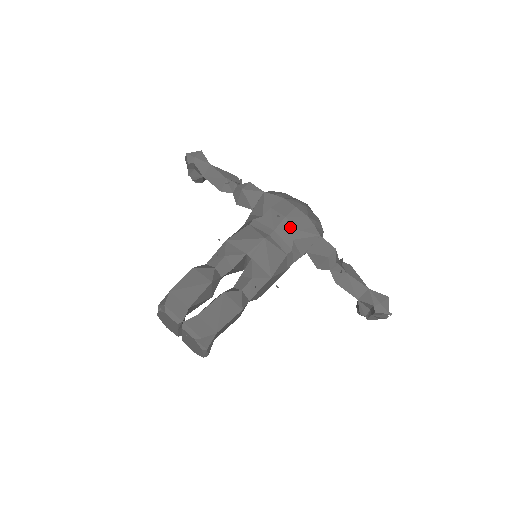
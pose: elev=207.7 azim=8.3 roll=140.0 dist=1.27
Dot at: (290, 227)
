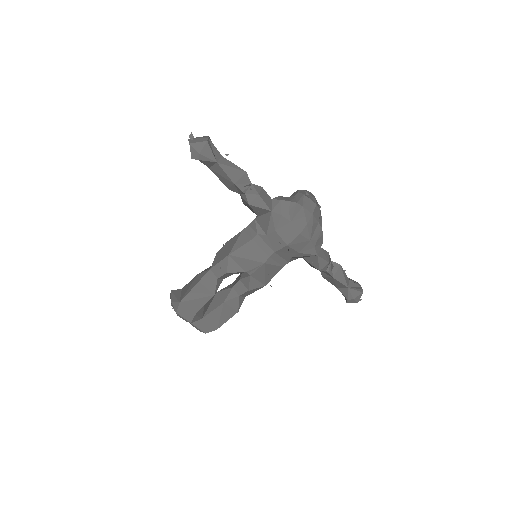
Dot at: (290, 251)
